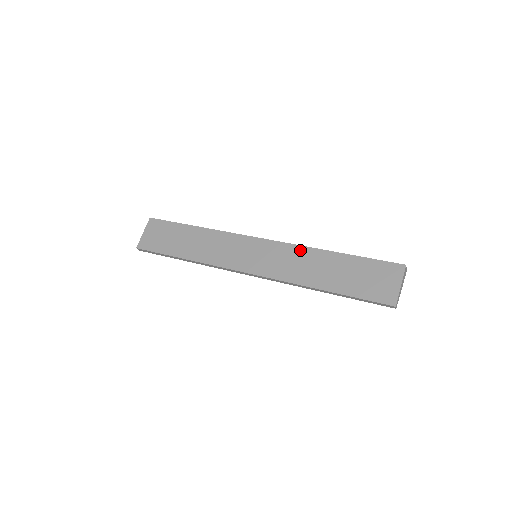
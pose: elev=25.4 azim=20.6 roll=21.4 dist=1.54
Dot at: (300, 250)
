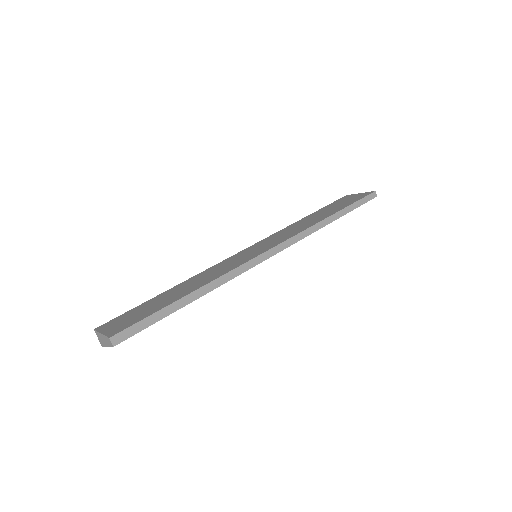
Dot at: (282, 230)
